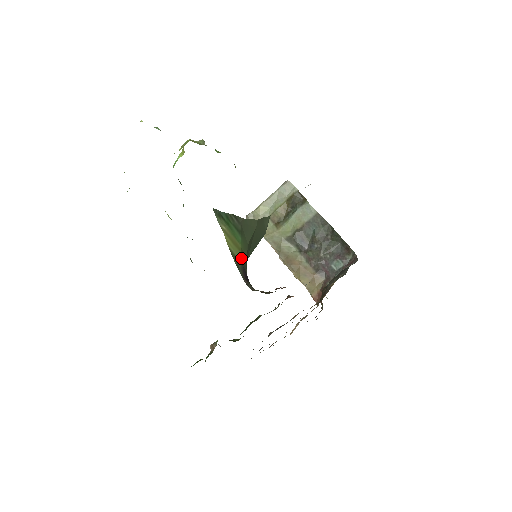
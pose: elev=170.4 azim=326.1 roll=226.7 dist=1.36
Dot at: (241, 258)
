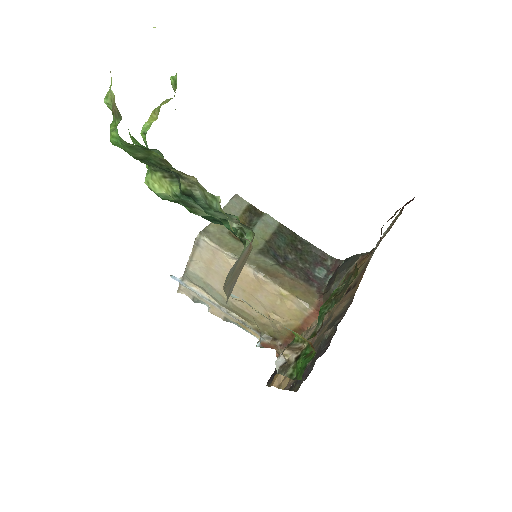
Dot at: occluded
